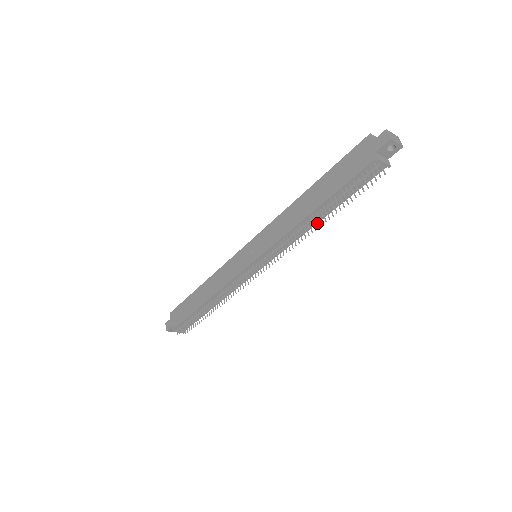
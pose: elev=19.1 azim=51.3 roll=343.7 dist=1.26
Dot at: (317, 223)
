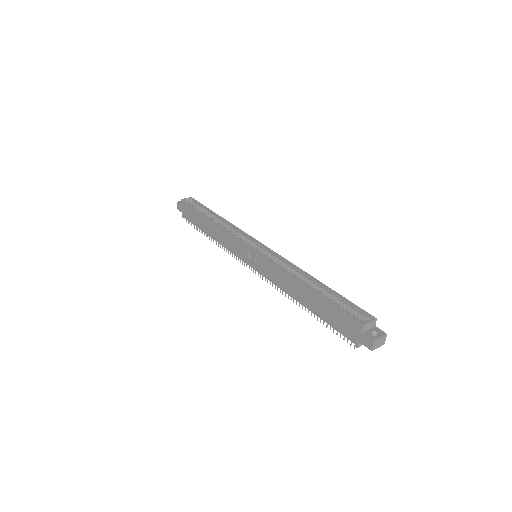
Dot at: occluded
